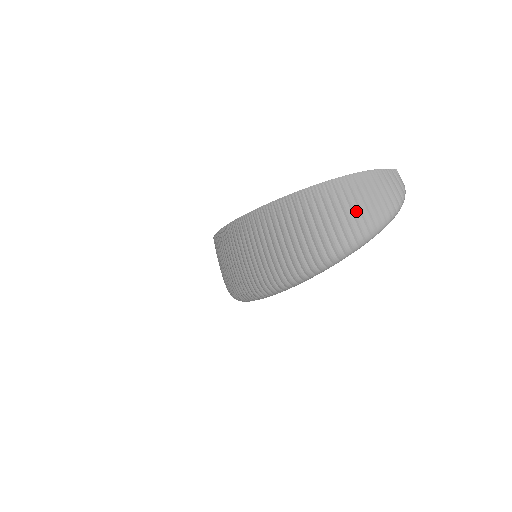
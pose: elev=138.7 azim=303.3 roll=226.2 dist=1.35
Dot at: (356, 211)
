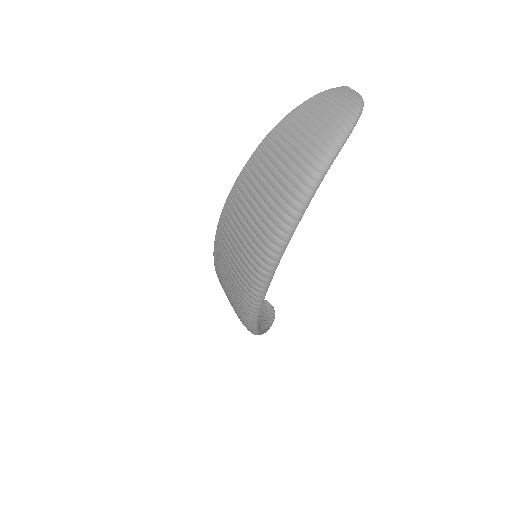
Dot at: (319, 123)
